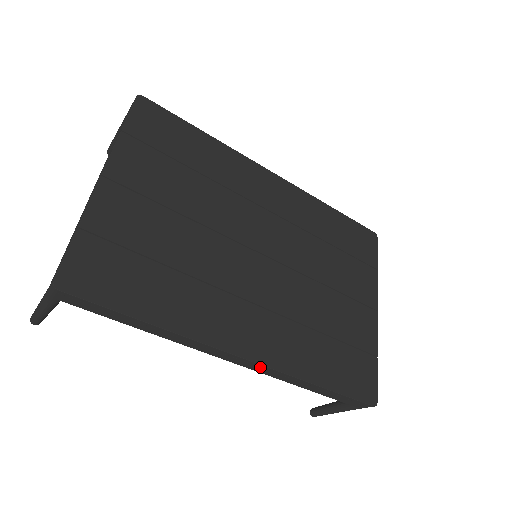
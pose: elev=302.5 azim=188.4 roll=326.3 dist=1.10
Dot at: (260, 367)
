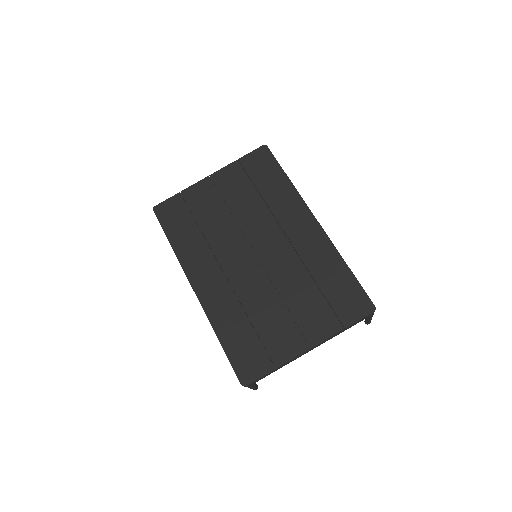
Dot at: (201, 303)
